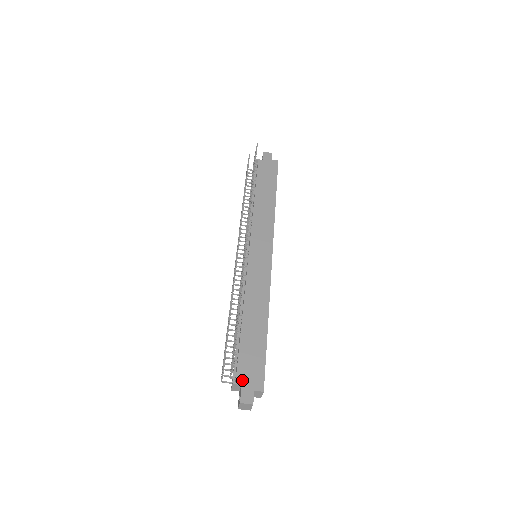
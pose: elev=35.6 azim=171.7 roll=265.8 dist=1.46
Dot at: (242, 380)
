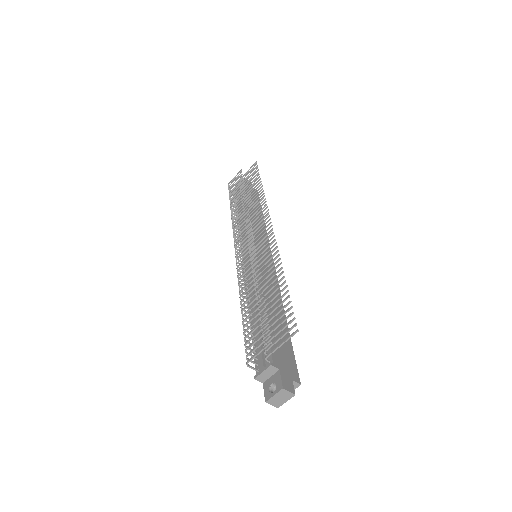
Dot at: (279, 364)
